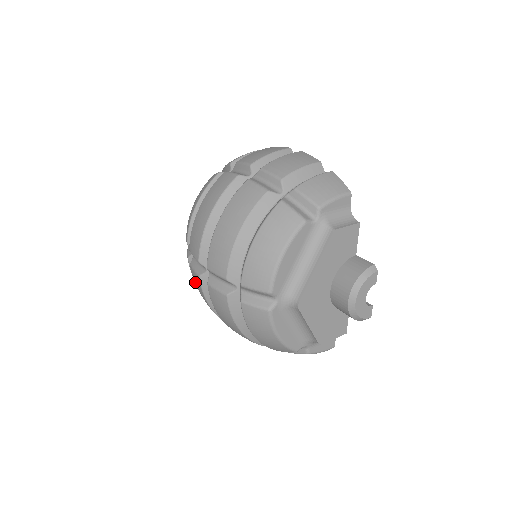
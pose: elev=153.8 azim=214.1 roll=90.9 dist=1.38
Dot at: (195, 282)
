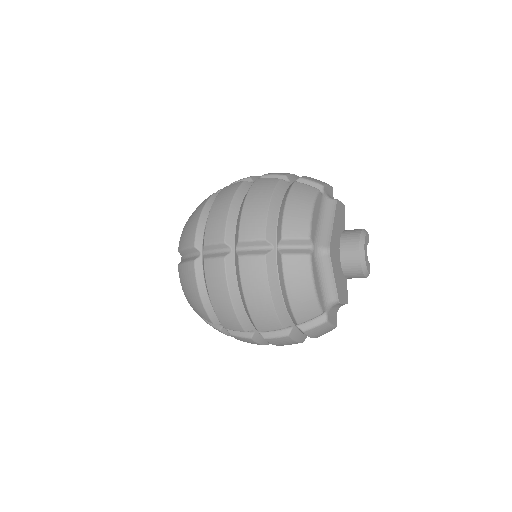
Dot at: (211, 274)
